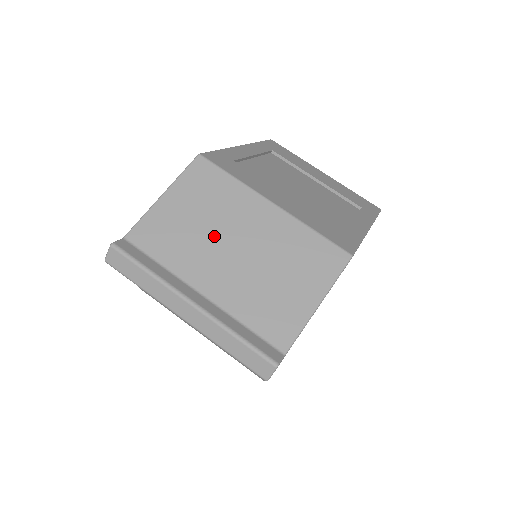
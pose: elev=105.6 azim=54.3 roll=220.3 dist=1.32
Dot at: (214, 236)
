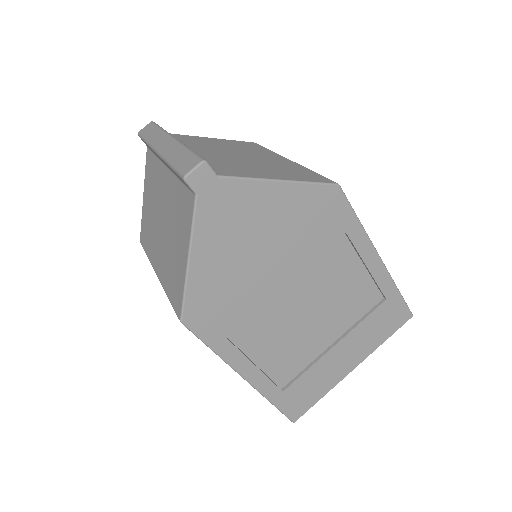
Dot at: (227, 149)
